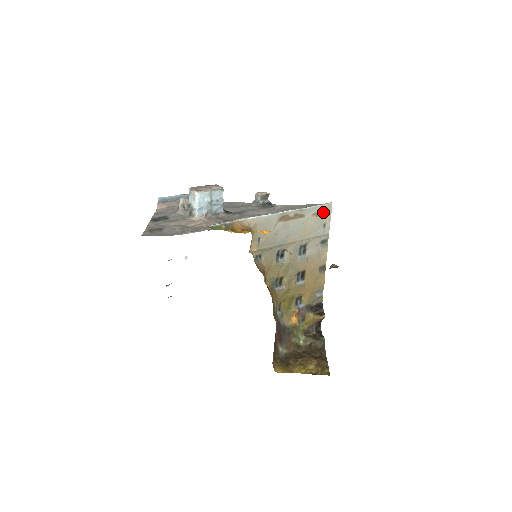
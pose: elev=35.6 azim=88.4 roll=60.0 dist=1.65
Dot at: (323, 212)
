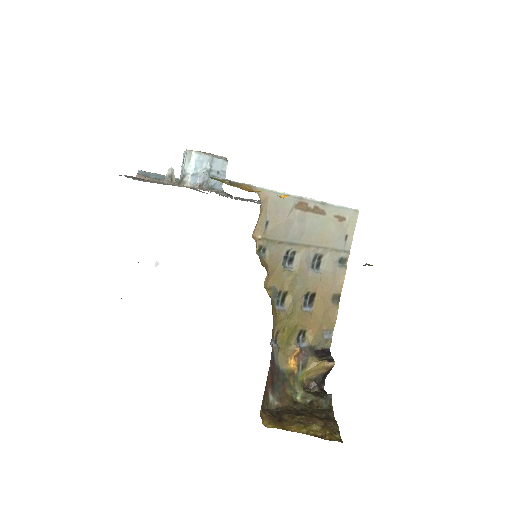
Dot at: (347, 218)
